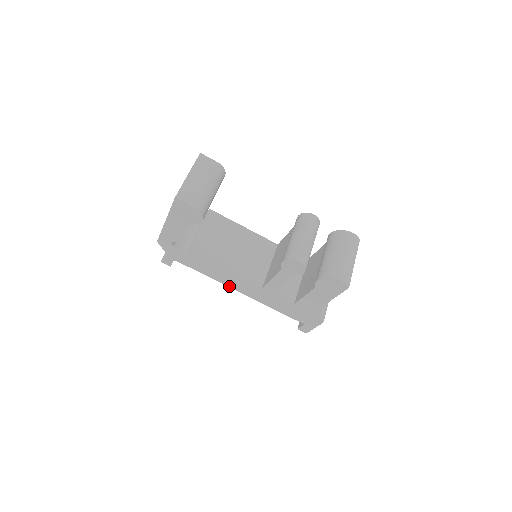
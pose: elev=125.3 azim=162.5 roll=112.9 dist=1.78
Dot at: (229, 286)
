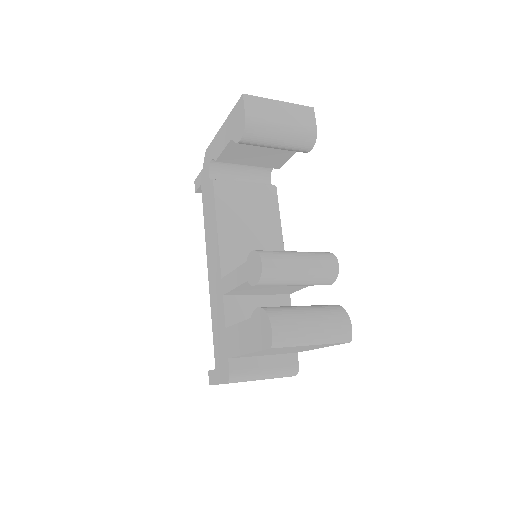
Dot at: (207, 254)
